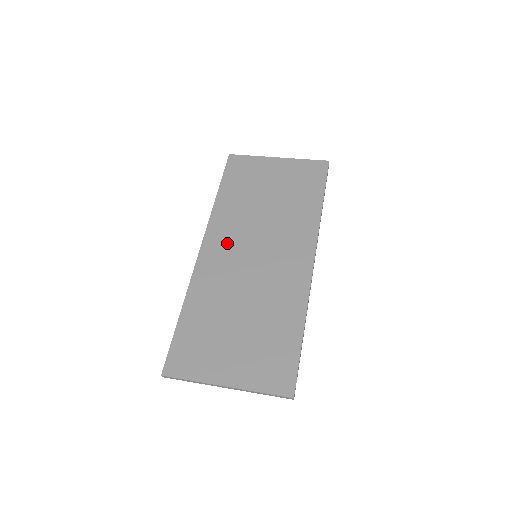
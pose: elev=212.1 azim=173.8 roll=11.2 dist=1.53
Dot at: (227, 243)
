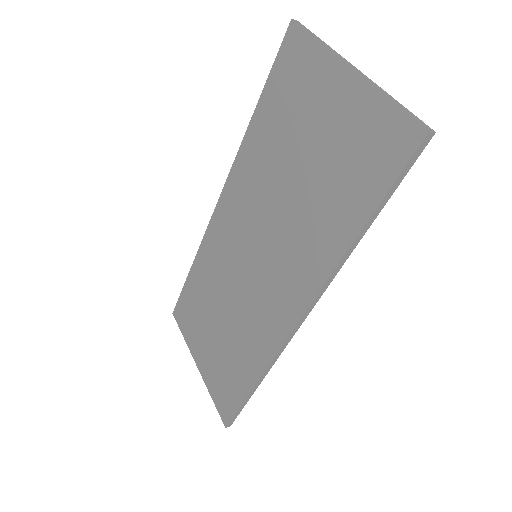
Dot at: (237, 214)
